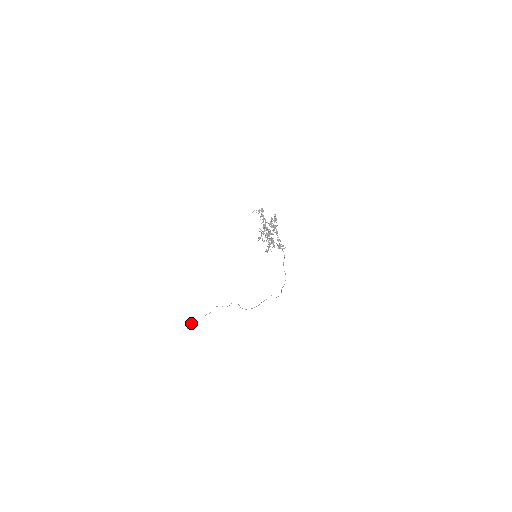
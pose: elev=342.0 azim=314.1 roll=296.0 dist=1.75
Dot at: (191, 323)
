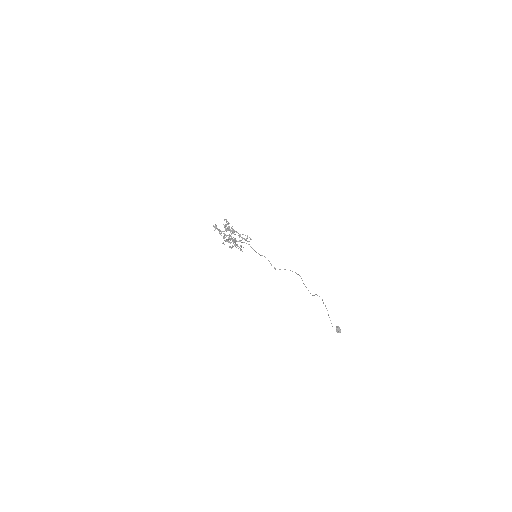
Dot at: (337, 327)
